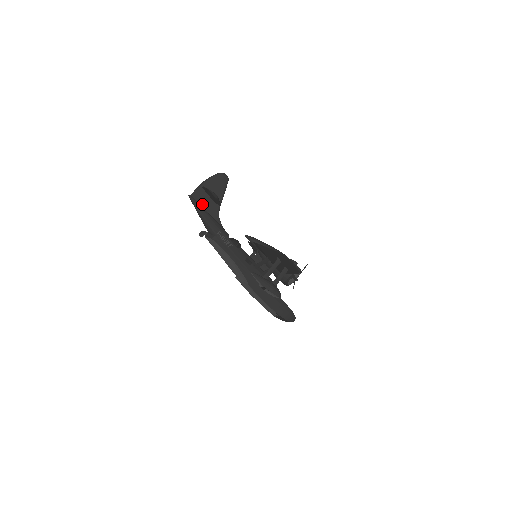
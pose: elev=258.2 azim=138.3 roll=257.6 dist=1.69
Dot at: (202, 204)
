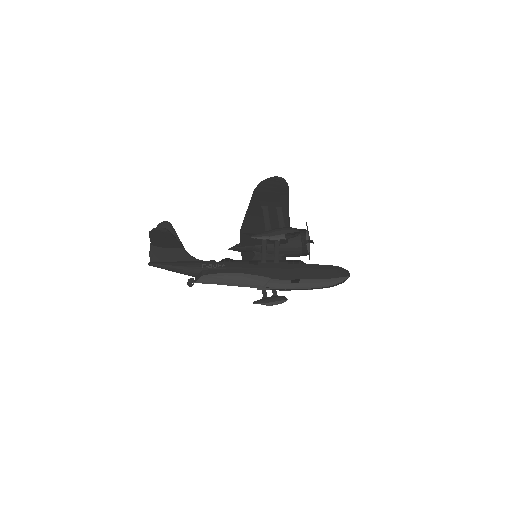
Dot at: (166, 260)
